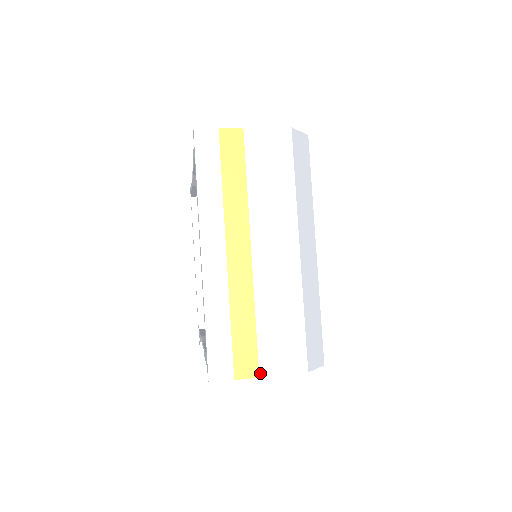
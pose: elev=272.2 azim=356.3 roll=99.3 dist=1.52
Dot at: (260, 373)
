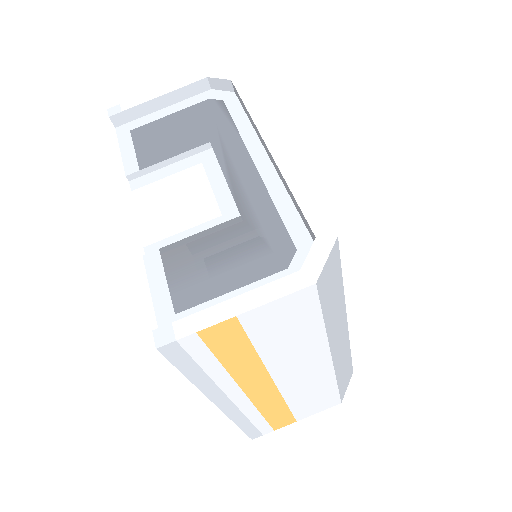
Dot at: (297, 420)
